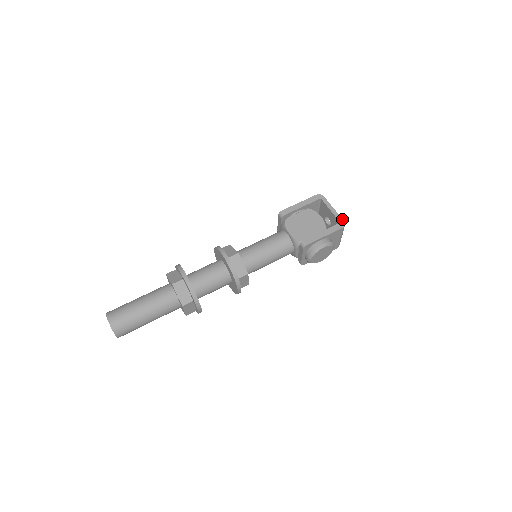
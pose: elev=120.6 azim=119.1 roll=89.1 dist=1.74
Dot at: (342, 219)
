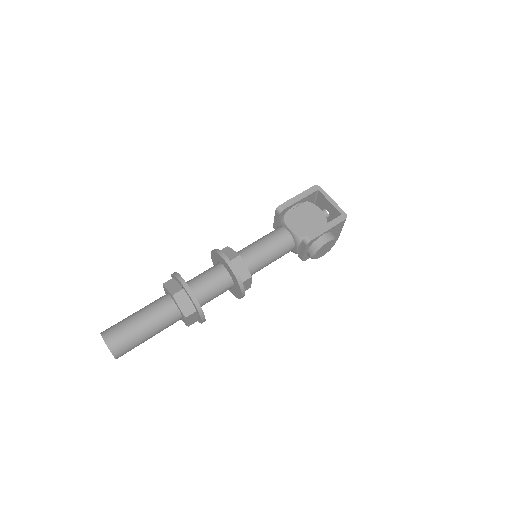
Dot at: (343, 211)
